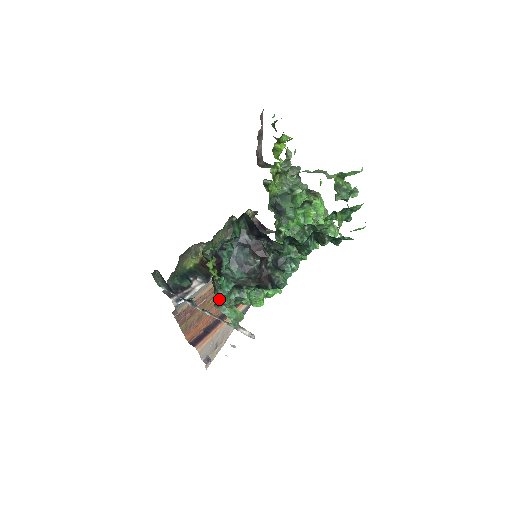
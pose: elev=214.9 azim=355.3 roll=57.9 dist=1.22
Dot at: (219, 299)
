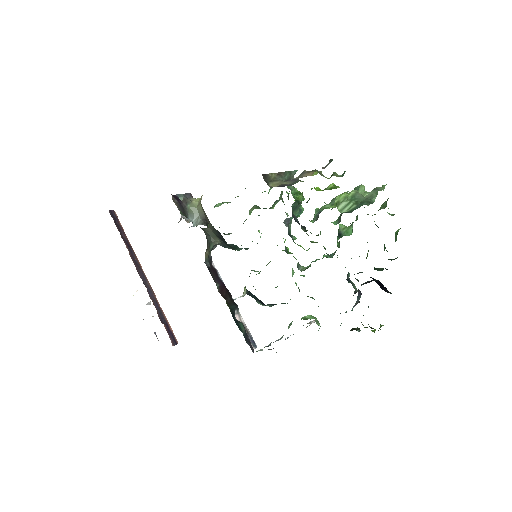
Dot at: occluded
